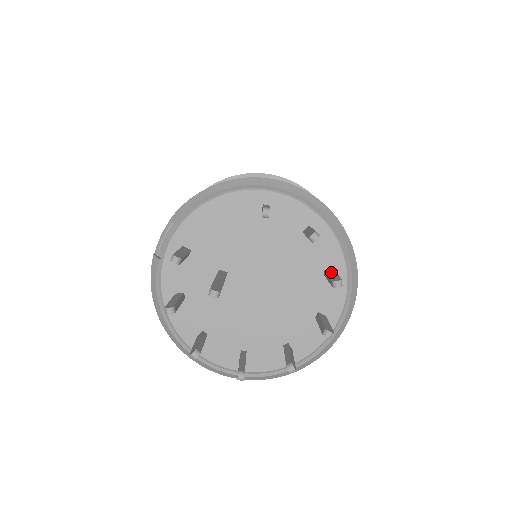
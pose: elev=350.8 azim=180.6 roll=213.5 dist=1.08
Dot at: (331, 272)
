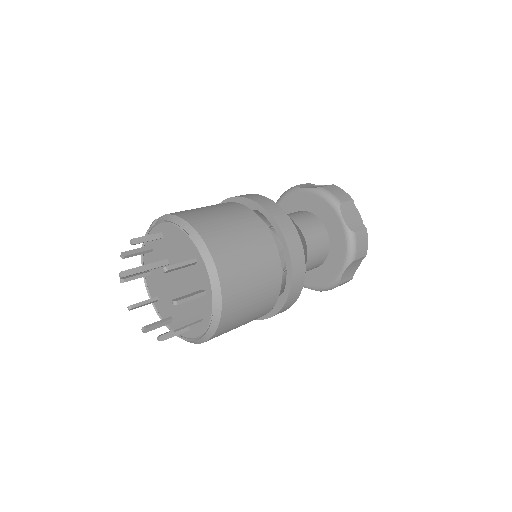
Dot at: (192, 320)
